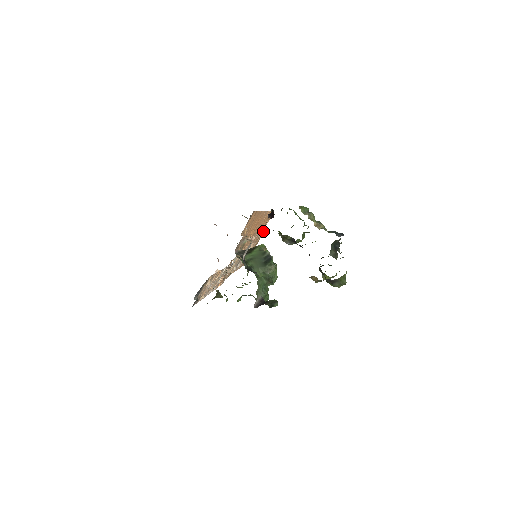
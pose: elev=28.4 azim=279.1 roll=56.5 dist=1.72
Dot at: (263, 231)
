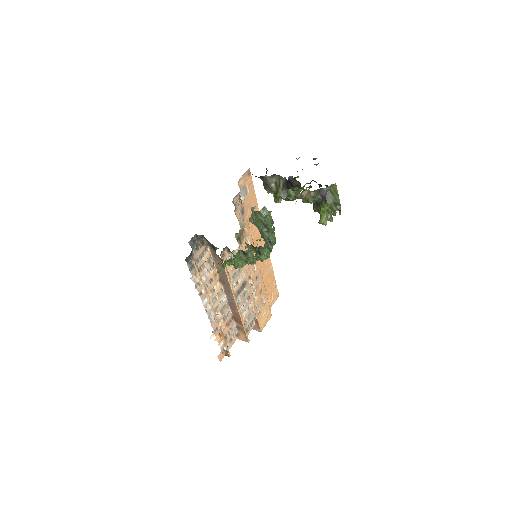
Dot at: (269, 310)
